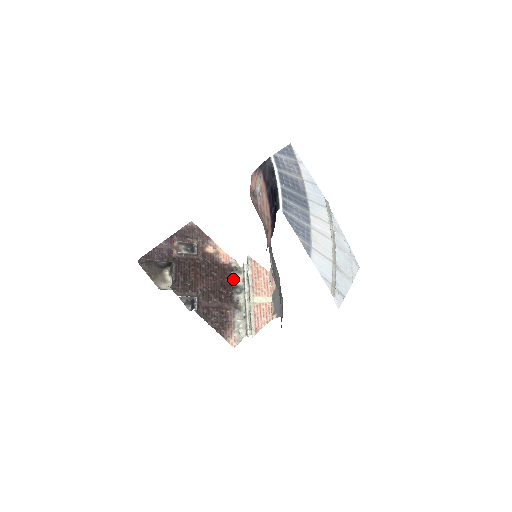
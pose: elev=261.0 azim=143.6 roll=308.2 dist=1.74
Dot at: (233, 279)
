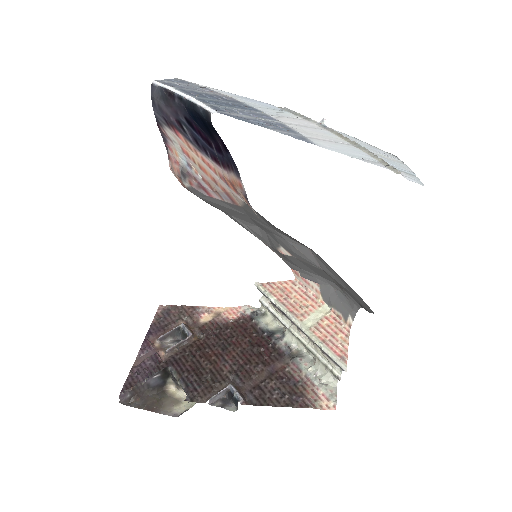
Dot at: (261, 328)
